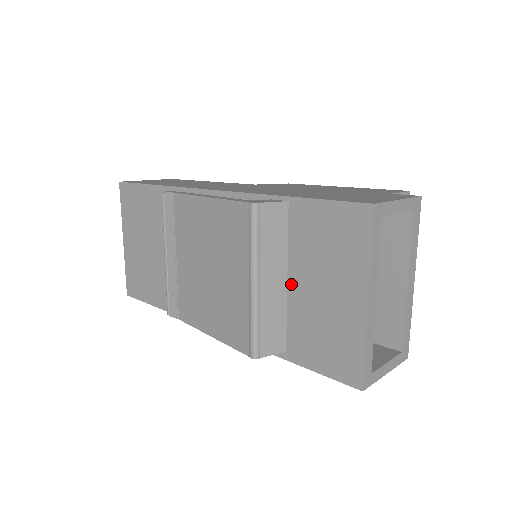
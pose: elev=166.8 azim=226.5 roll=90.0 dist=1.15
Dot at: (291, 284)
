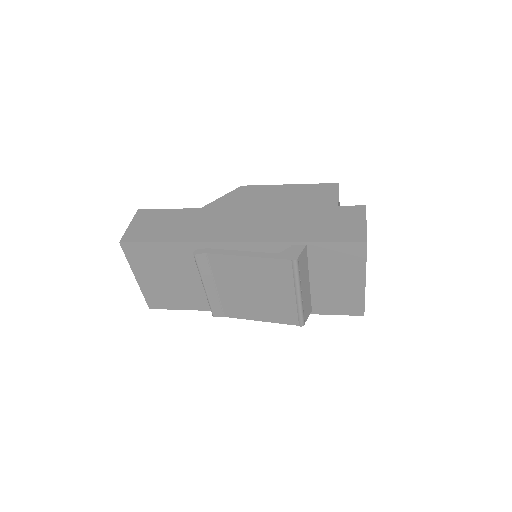
Dot at: (313, 282)
